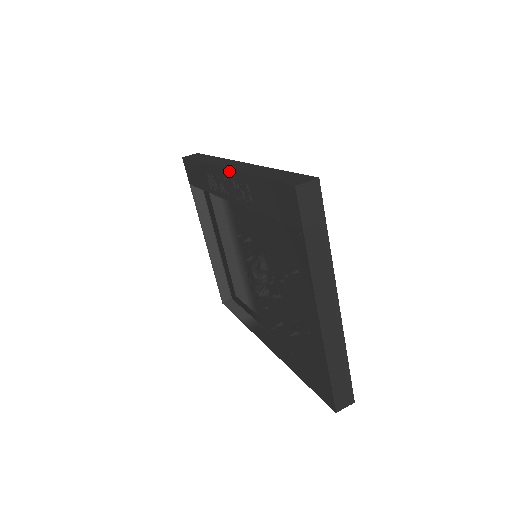
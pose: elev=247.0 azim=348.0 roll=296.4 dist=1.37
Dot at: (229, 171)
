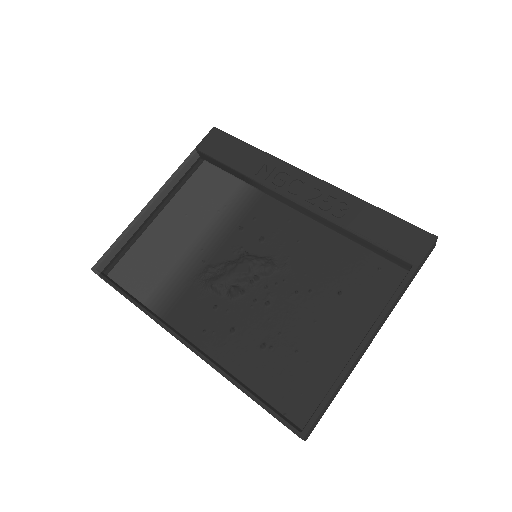
Dot at: (323, 182)
